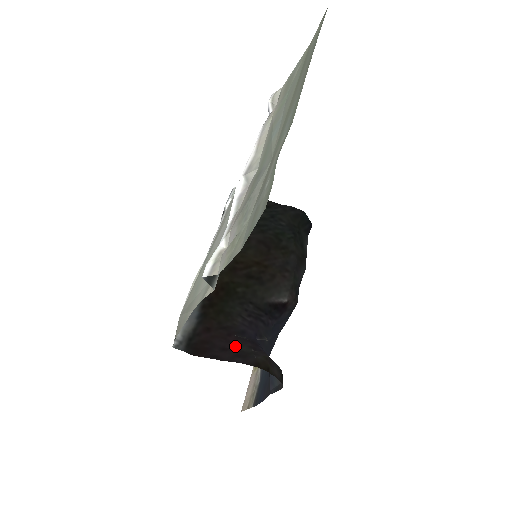
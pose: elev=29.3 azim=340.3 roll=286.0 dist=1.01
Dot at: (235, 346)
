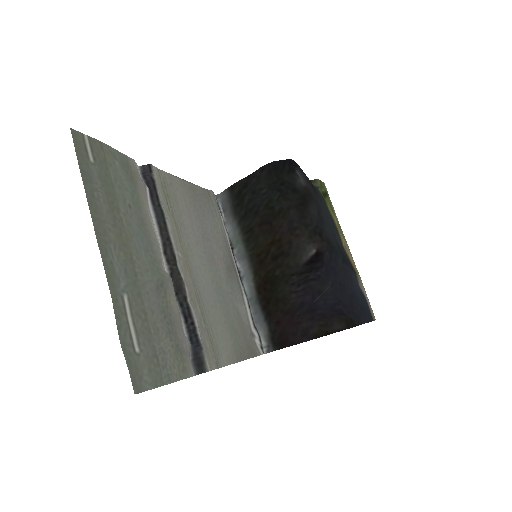
Dot at: (299, 326)
